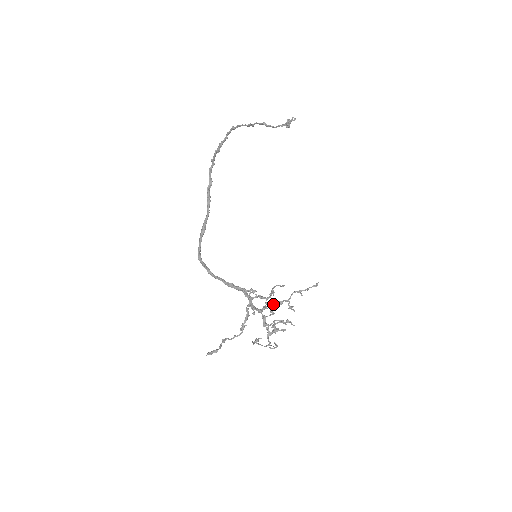
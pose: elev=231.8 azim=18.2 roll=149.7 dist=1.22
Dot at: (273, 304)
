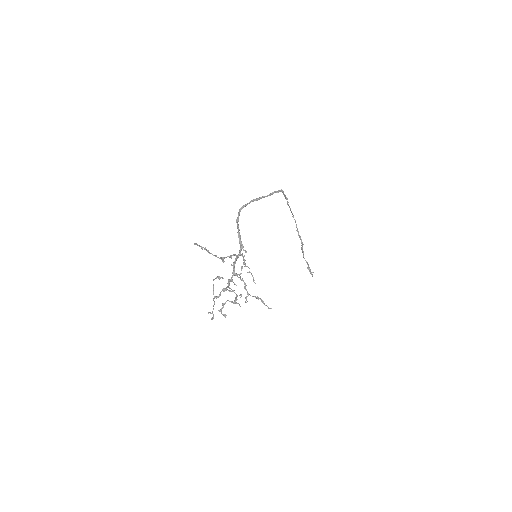
Dot at: (243, 280)
